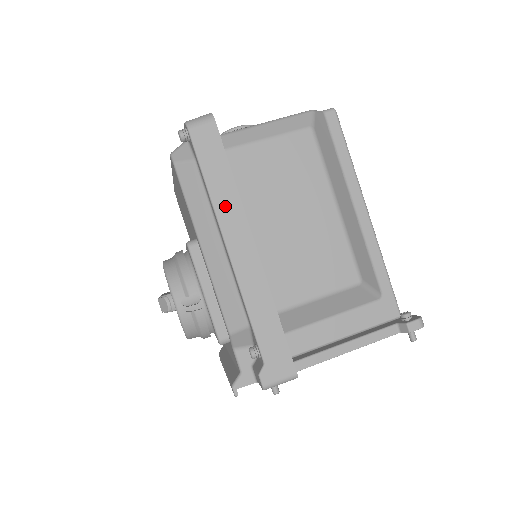
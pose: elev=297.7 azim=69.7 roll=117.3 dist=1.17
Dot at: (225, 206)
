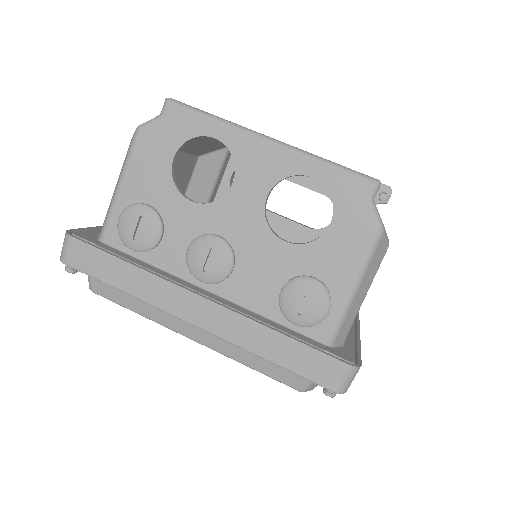
Dot at: occluded
